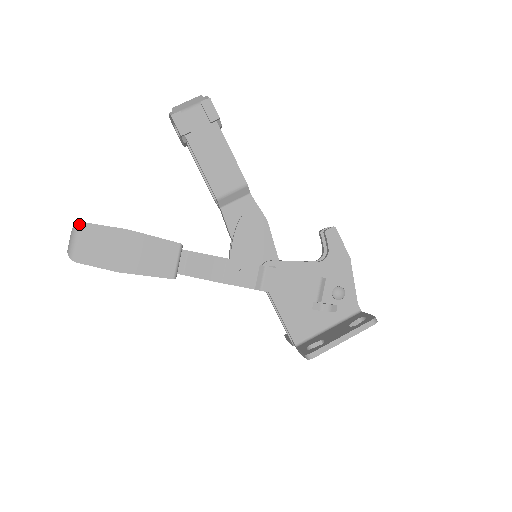
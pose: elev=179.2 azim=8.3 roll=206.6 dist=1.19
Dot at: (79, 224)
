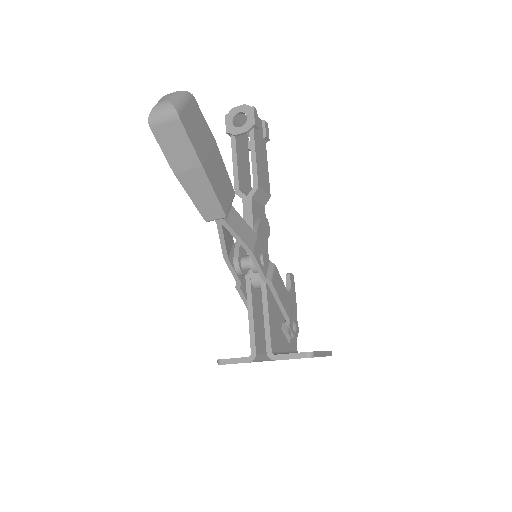
Dot at: (191, 94)
